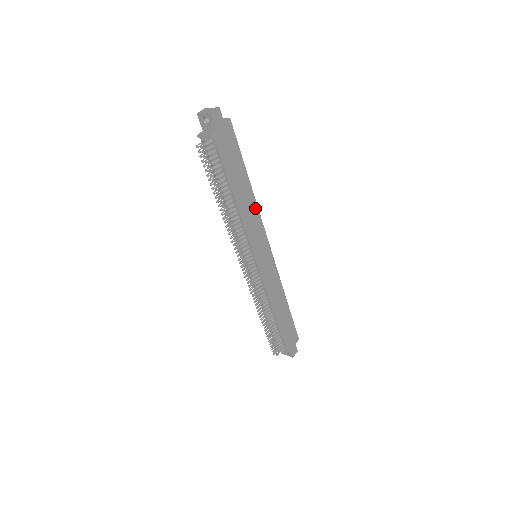
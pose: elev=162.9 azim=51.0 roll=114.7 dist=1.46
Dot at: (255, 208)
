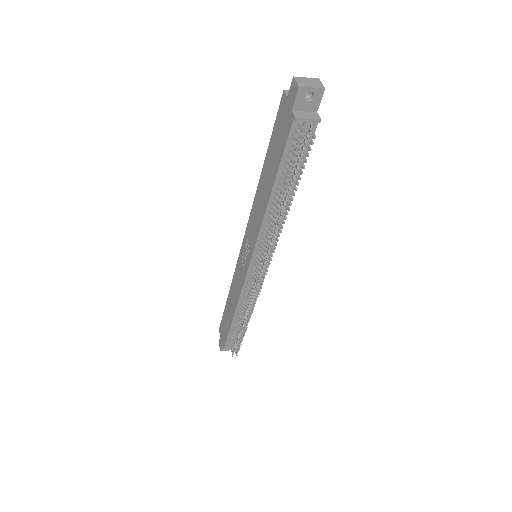
Dot at: occluded
